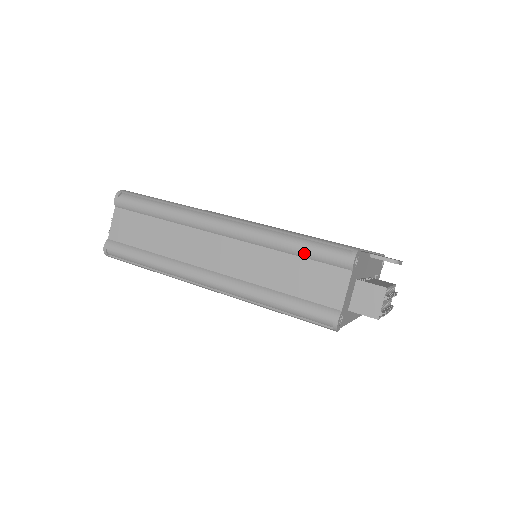
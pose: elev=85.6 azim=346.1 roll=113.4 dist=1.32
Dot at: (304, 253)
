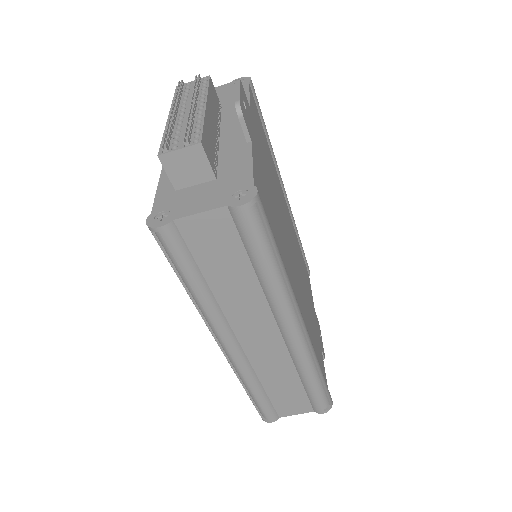
Dot at: (309, 391)
